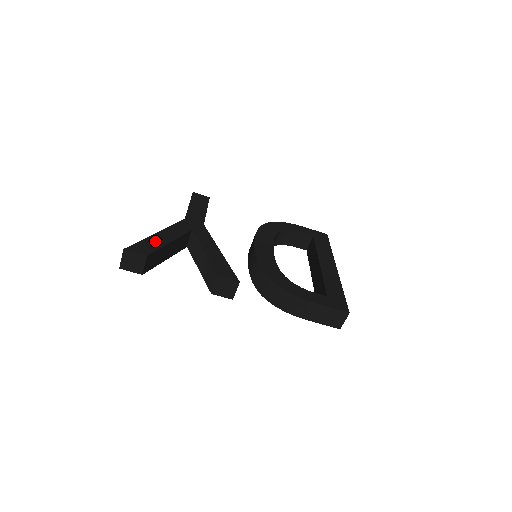
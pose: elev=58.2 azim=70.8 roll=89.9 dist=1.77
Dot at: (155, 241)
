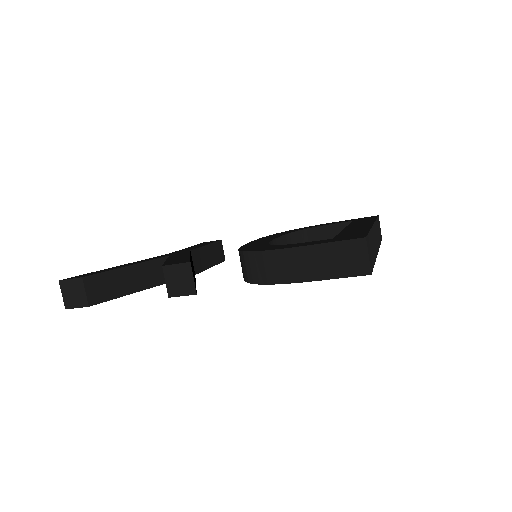
Dot at: (107, 269)
